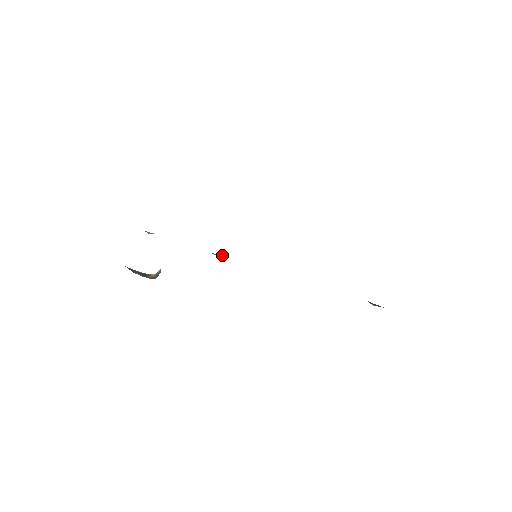
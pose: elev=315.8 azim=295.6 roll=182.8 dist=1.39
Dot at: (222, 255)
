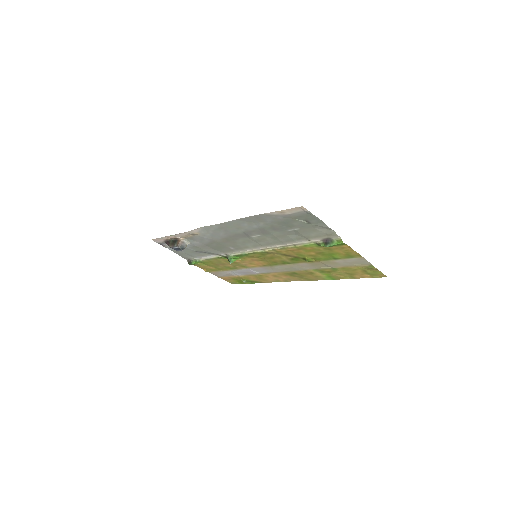
Dot at: (233, 256)
